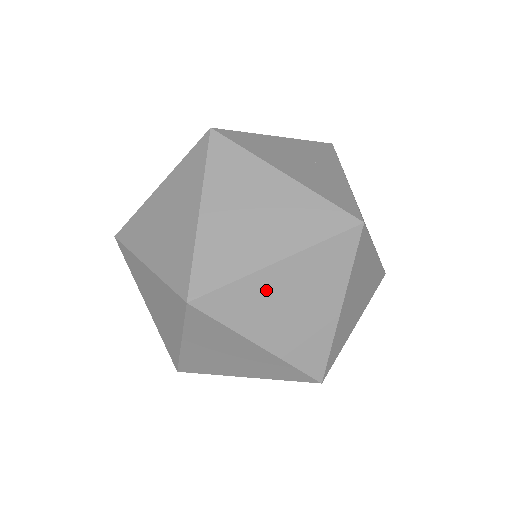
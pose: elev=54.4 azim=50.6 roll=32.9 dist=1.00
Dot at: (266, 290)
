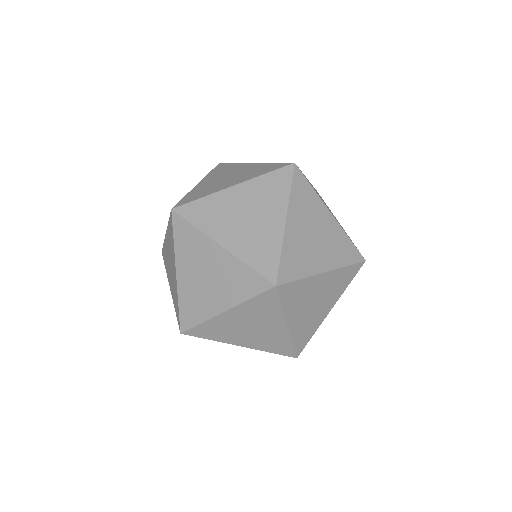
Dot at: occluded
